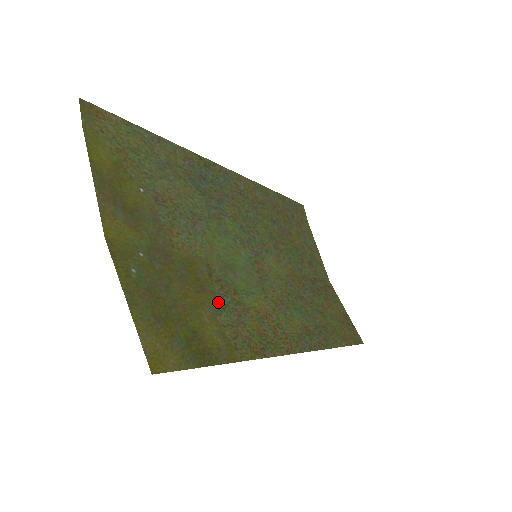
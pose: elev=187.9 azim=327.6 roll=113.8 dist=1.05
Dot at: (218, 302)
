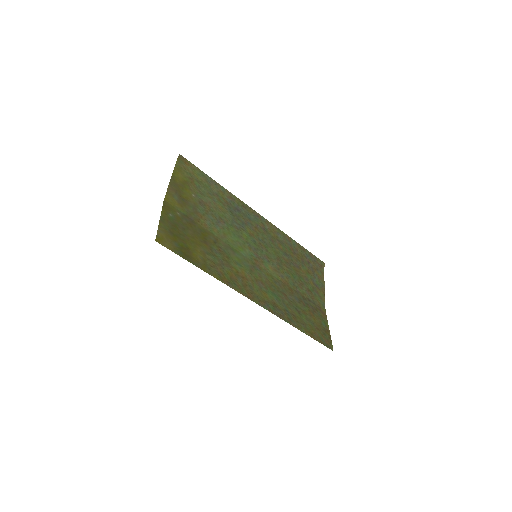
Dot at: (212, 252)
